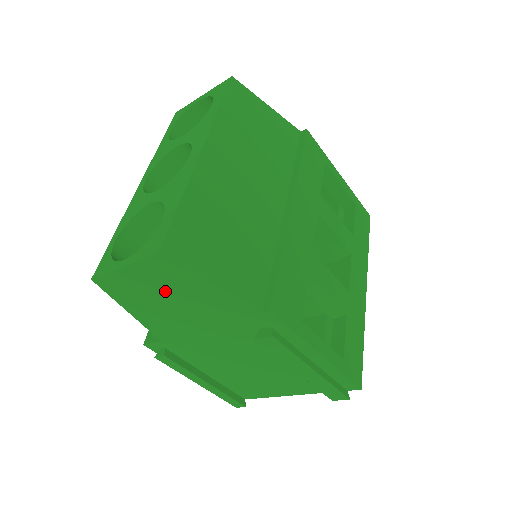
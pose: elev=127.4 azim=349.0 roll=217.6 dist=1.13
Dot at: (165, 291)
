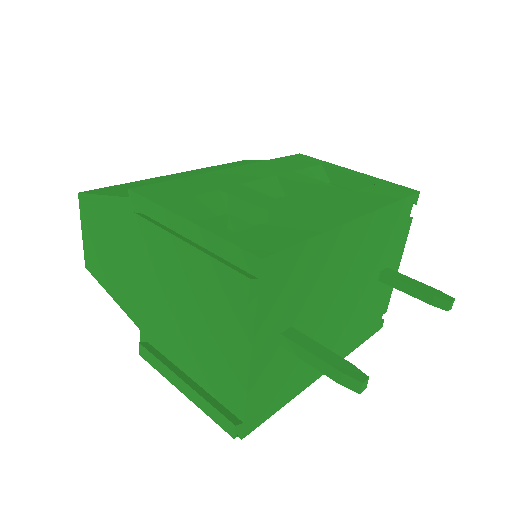
Dot at: (100, 237)
